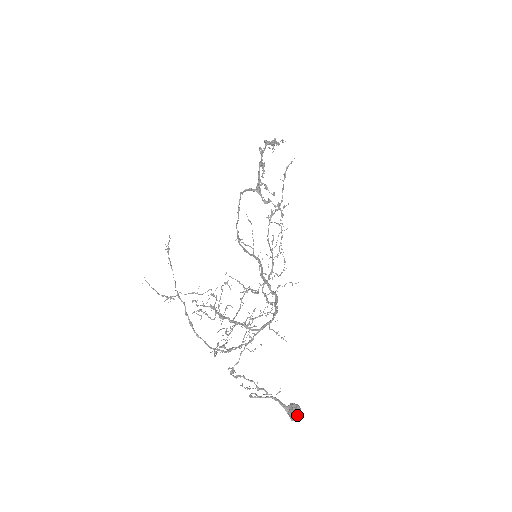
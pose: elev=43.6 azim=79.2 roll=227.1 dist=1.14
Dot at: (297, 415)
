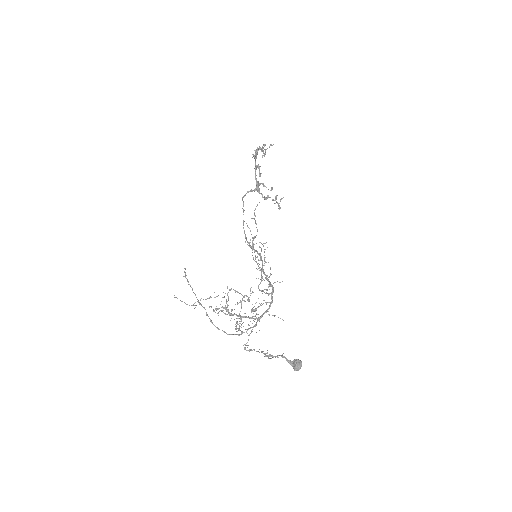
Dot at: (299, 367)
